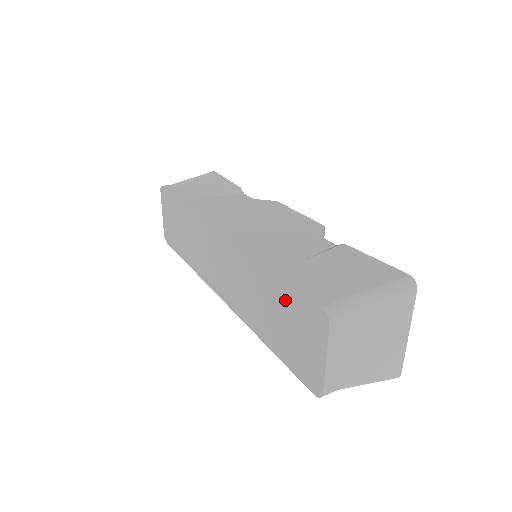
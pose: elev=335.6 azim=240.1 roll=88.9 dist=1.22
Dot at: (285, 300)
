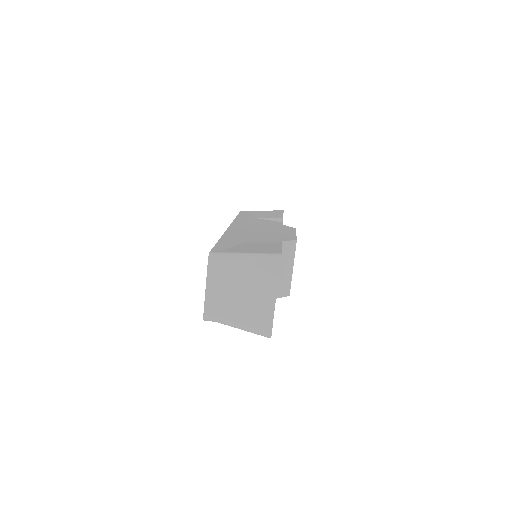
Dot at: occluded
